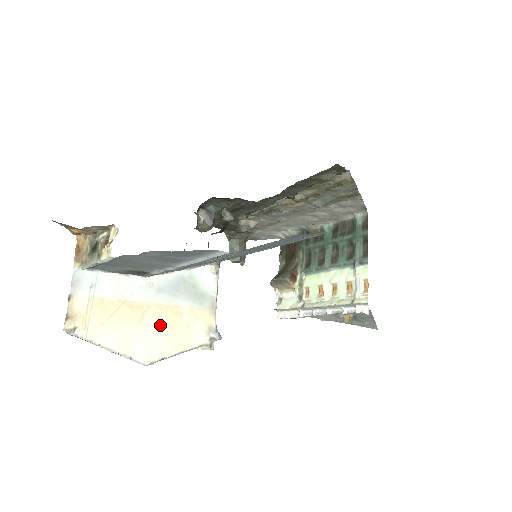
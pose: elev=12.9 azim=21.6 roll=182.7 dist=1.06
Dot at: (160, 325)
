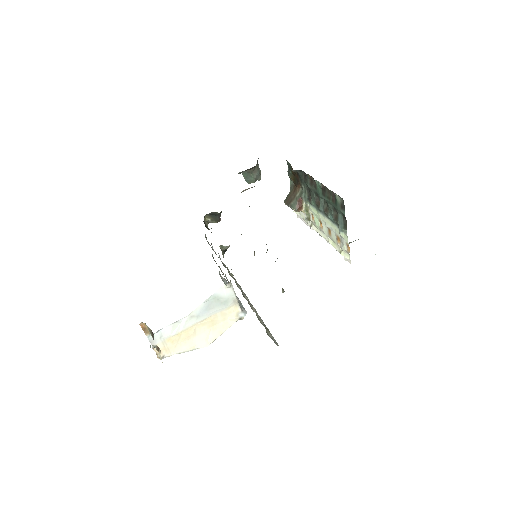
Dot at: (207, 328)
